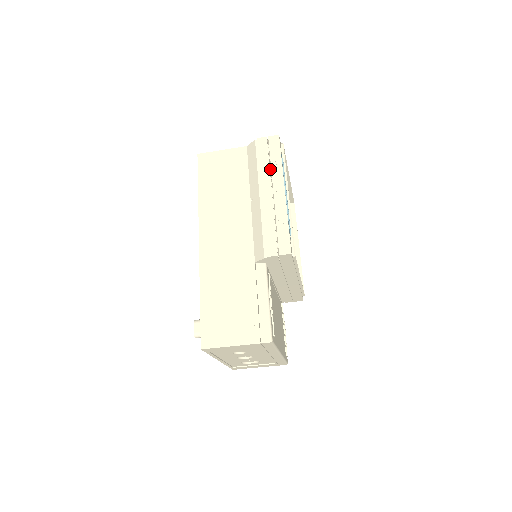
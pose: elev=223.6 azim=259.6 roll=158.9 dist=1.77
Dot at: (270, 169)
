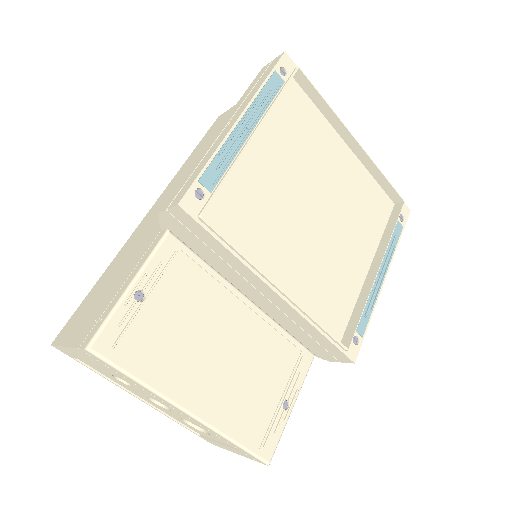
Dot at: occluded
